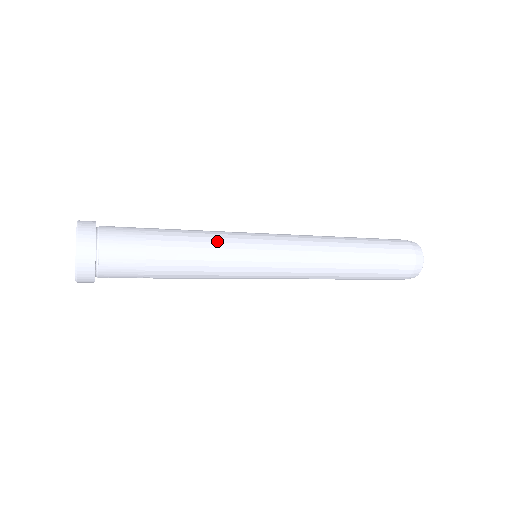
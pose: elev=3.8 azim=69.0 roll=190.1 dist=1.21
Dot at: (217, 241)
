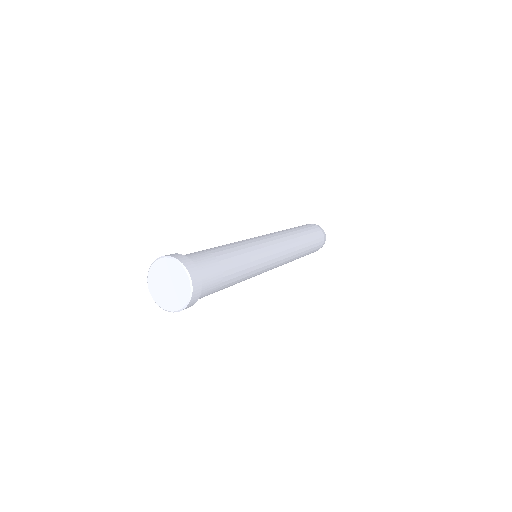
Dot at: (238, 243)
